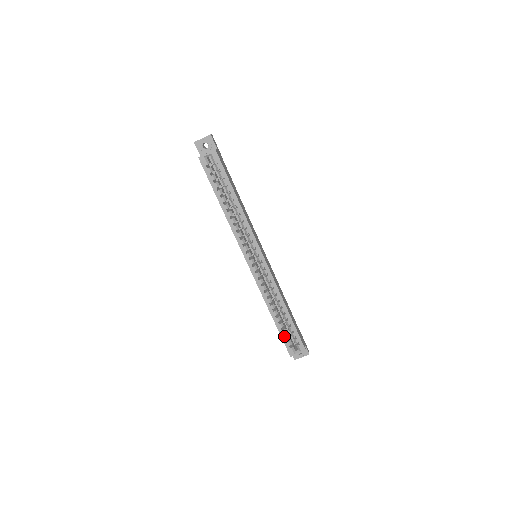
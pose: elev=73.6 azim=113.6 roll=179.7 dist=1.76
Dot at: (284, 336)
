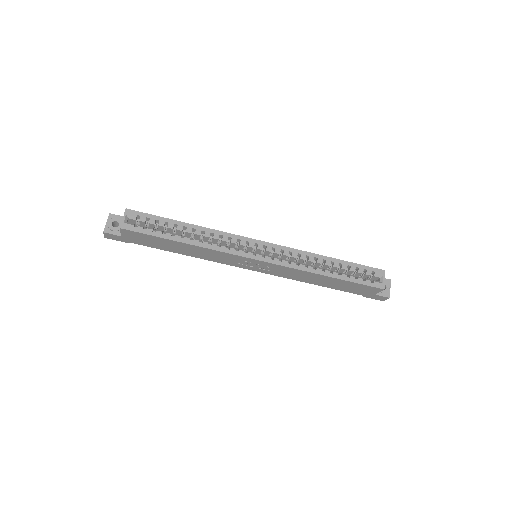
Dot at: (357, 280)
